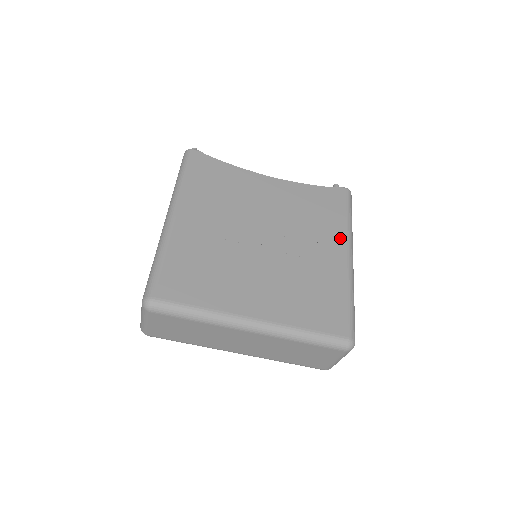
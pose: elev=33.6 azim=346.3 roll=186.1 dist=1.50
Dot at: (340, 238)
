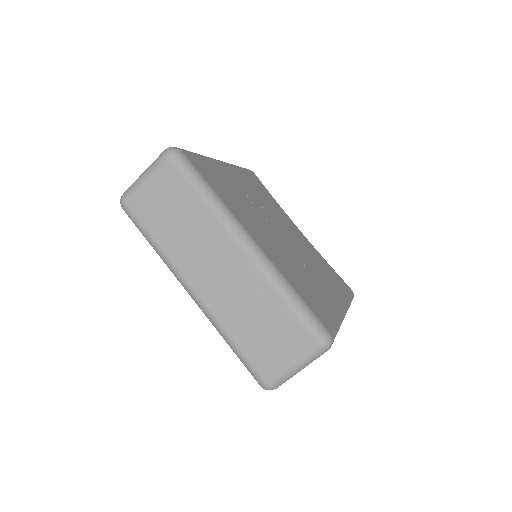
Dot at: (340, 296)
